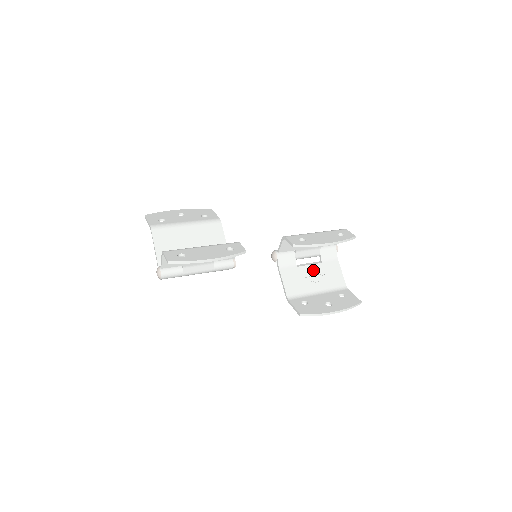
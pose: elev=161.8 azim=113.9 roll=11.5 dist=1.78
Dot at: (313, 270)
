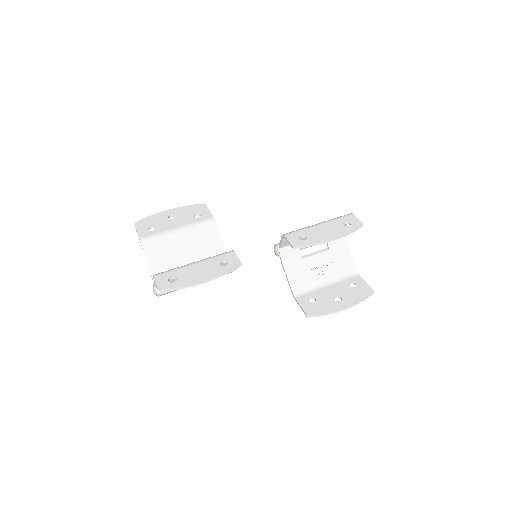
Dot at: (320, 260)
